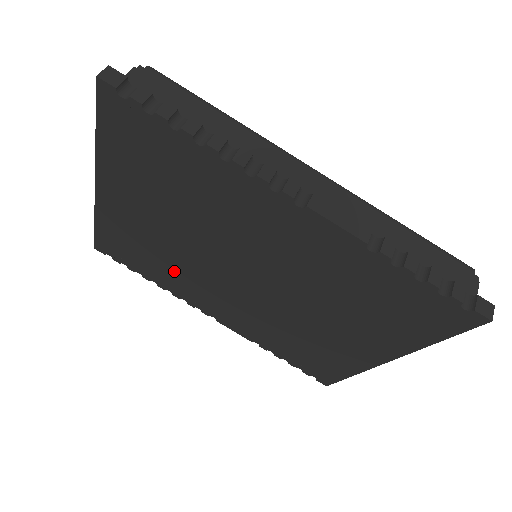
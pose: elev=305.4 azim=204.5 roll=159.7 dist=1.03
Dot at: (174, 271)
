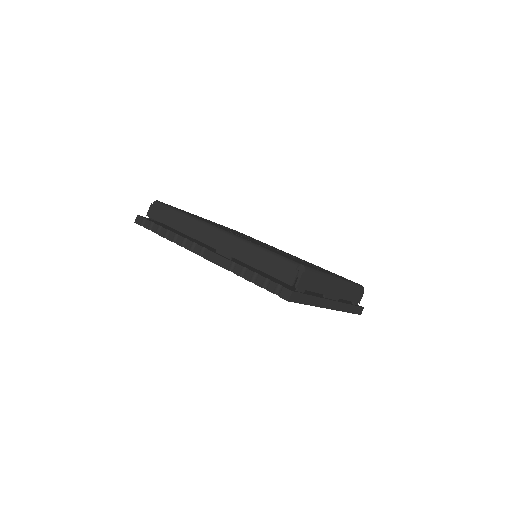
Dot at: occluded
